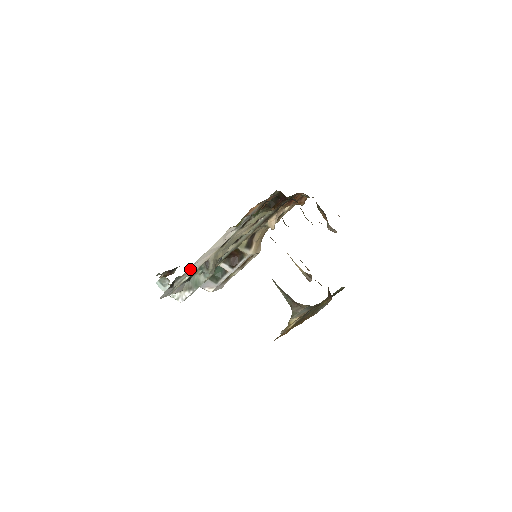
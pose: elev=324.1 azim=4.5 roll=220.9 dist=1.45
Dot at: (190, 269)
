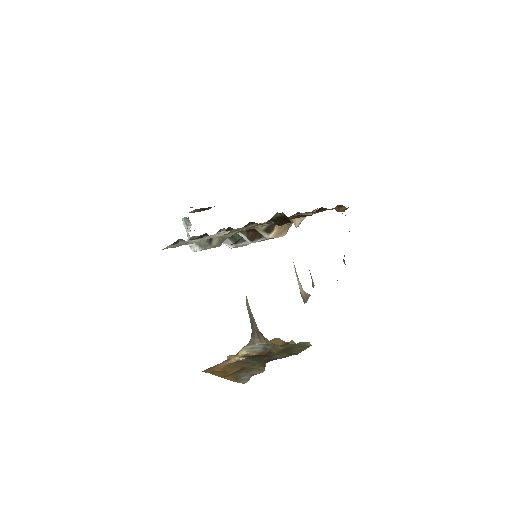
Dot at: (190, 240)
